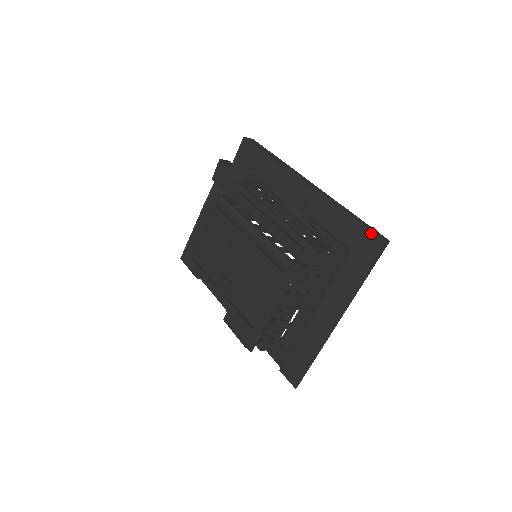
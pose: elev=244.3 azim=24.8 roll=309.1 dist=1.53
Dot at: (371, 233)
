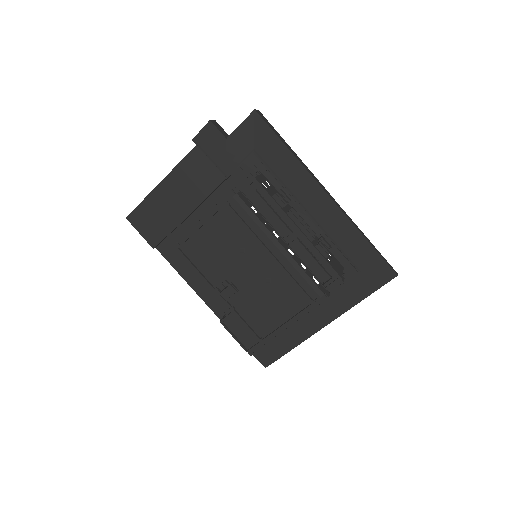
Dot at: (385, 265)
